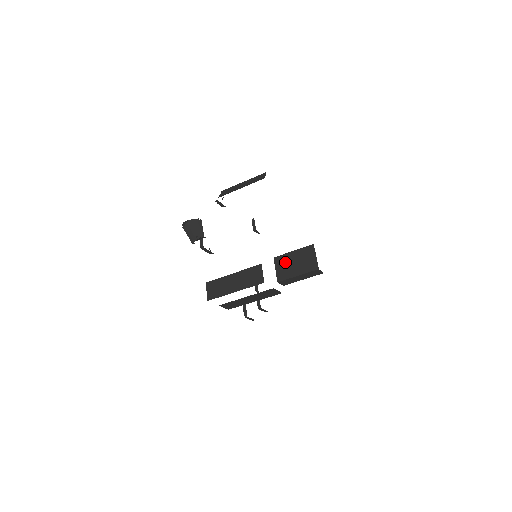
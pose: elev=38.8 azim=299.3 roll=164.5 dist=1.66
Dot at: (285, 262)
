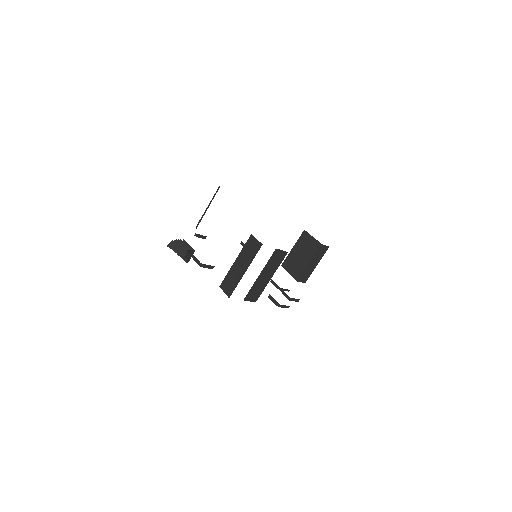
Dot at: (292, 261)
